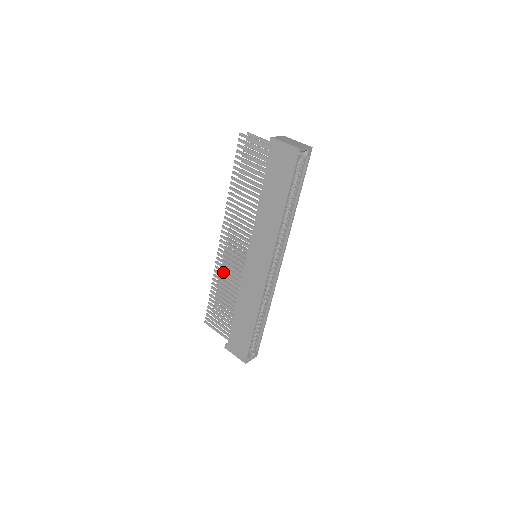
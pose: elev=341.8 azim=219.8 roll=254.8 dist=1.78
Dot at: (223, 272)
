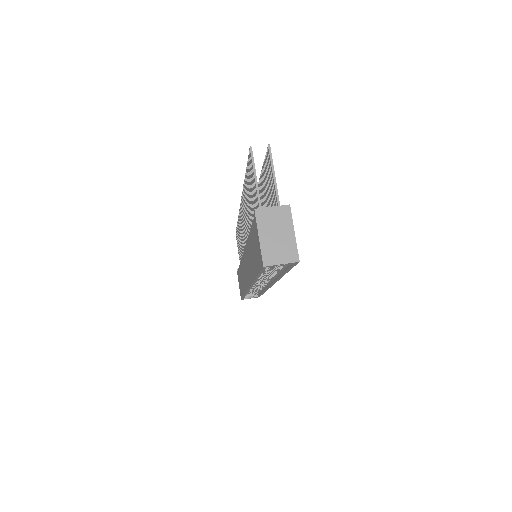
Dot at: (240, 228)
